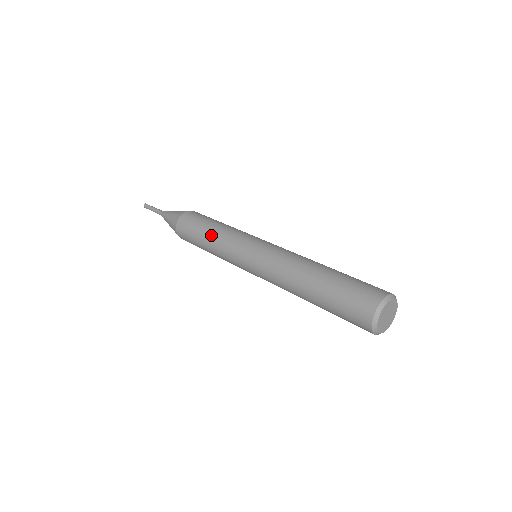
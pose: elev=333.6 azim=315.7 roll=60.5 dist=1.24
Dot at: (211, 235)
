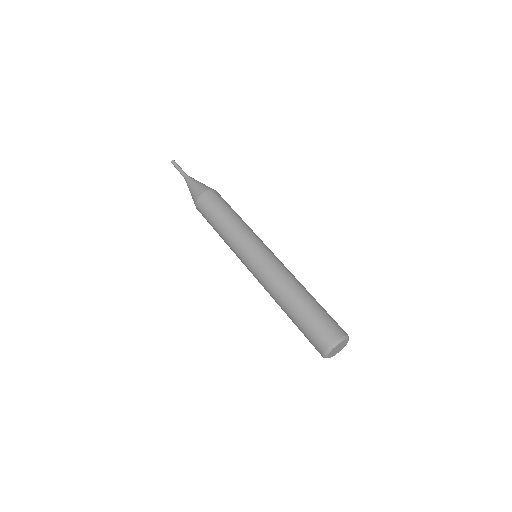
Dot at: (233, 219)
